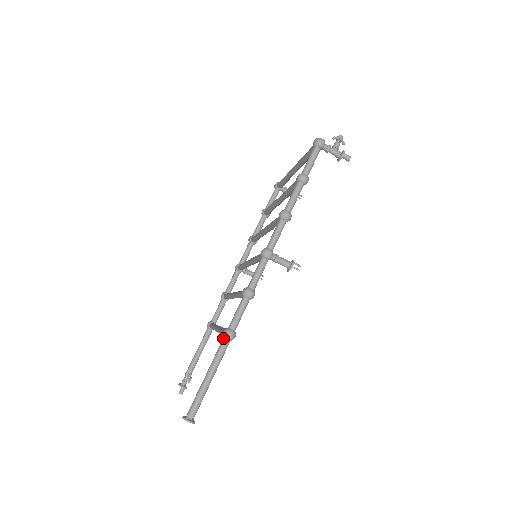
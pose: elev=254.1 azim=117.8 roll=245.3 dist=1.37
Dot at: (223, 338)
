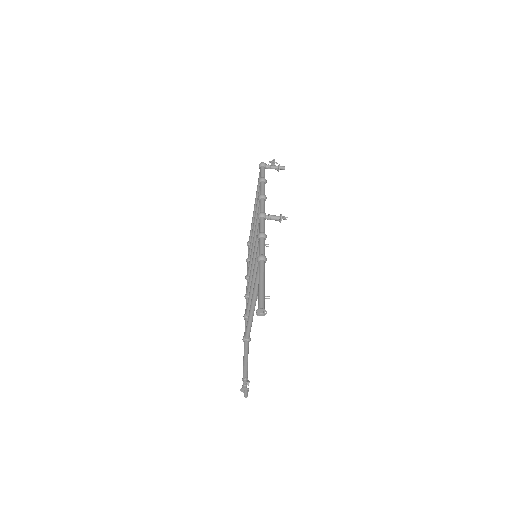
Dot at: (259, 262)
